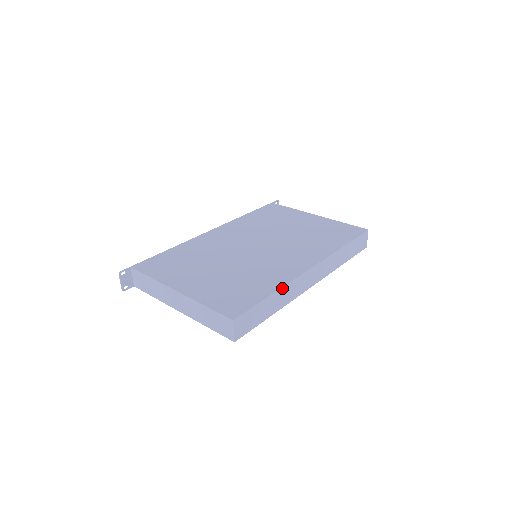
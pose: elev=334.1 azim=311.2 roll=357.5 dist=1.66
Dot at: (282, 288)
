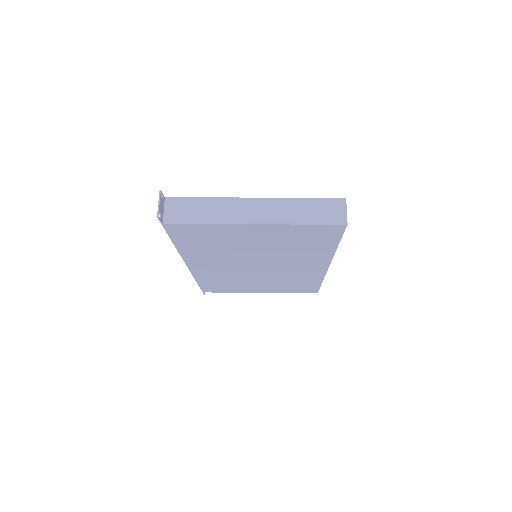
Dot at: occluded
